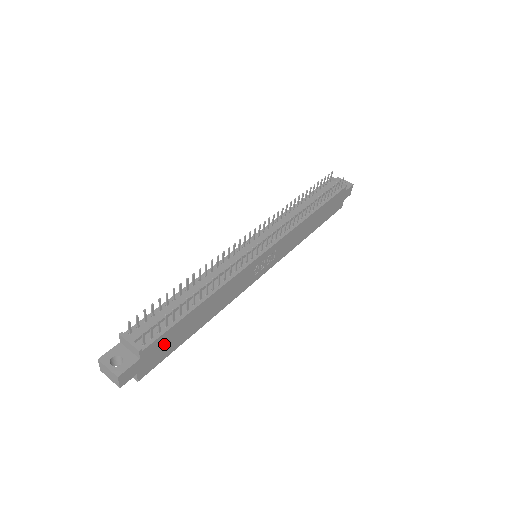
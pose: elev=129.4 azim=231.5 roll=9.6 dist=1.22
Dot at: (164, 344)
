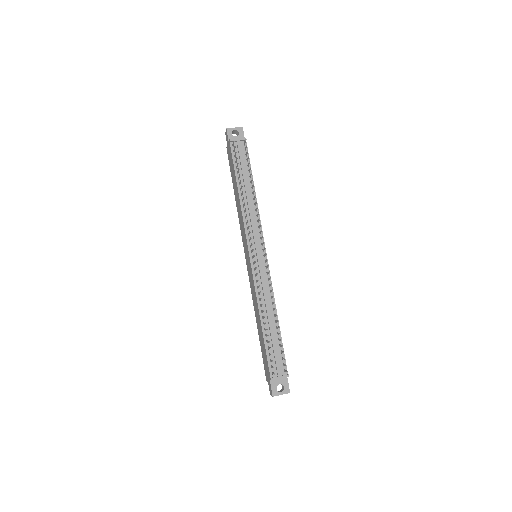
Dot at: occluded
